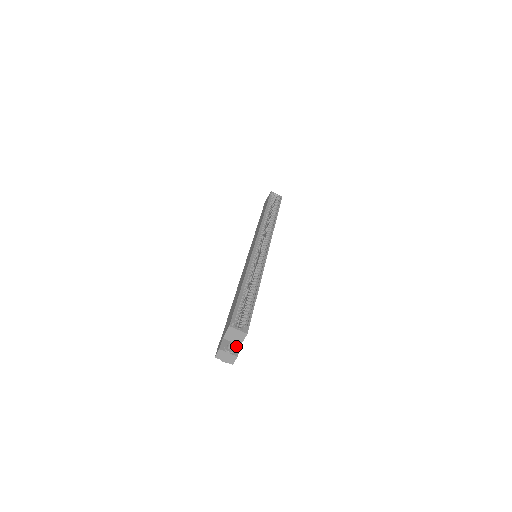
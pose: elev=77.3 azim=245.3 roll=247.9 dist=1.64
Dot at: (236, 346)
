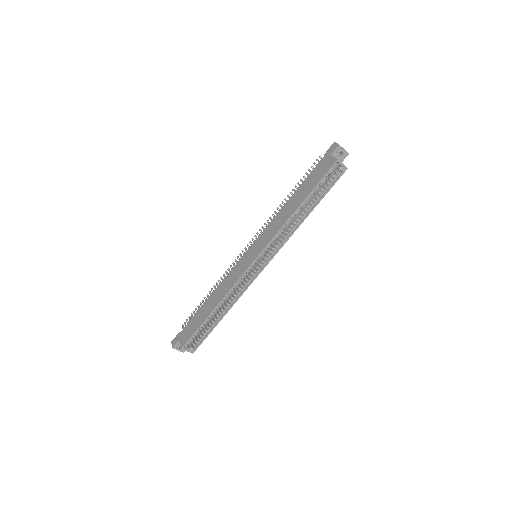
Dot at: occluded
